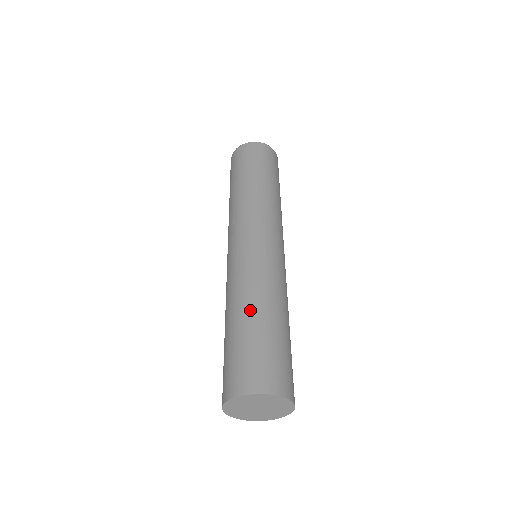
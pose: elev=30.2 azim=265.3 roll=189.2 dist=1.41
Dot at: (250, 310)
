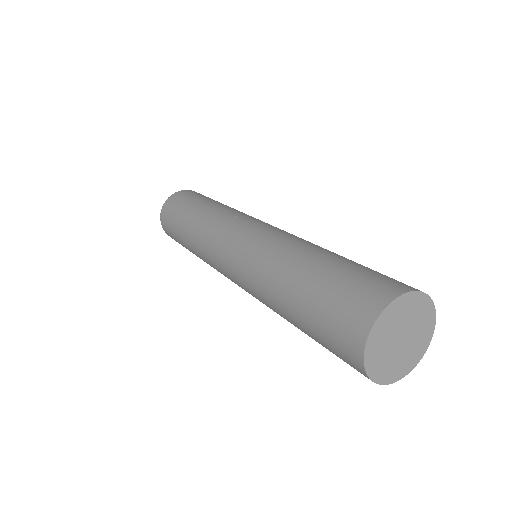
Dot at: (324, 251)
